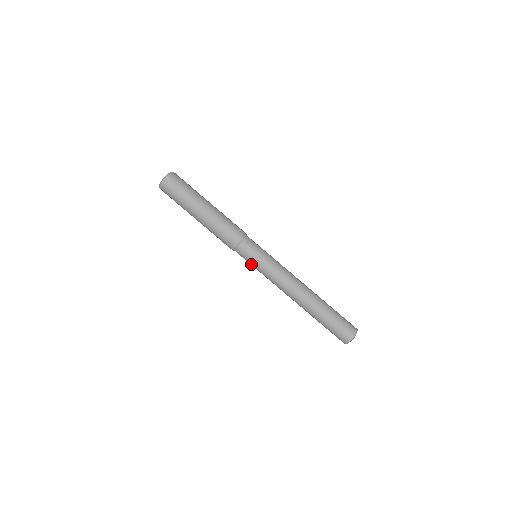
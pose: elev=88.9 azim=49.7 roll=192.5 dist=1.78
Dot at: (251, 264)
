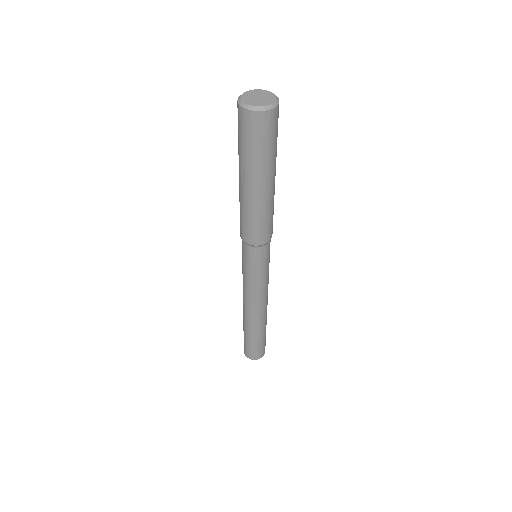
Dot at: (242, 257)
